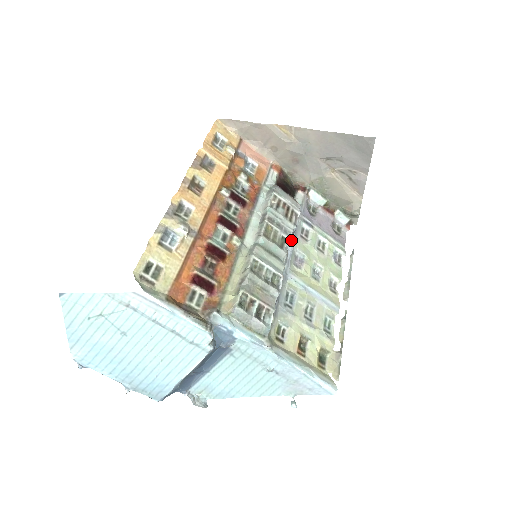
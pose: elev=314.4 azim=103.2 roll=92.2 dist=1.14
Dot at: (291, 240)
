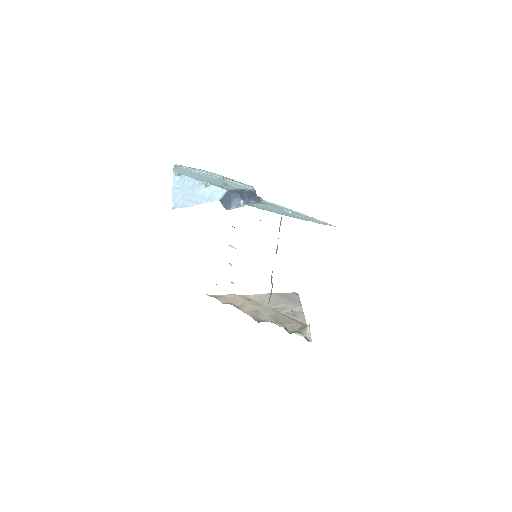
Dot at: occluded
